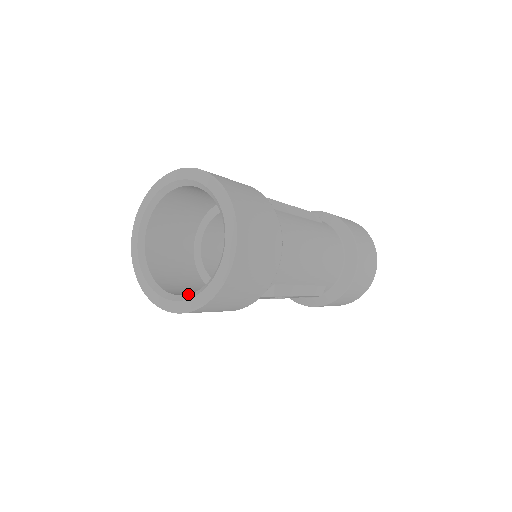
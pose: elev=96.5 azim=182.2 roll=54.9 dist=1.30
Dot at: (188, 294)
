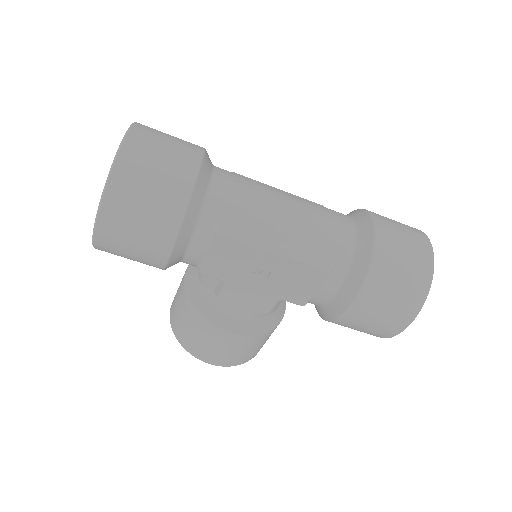
Dot at: occluded
